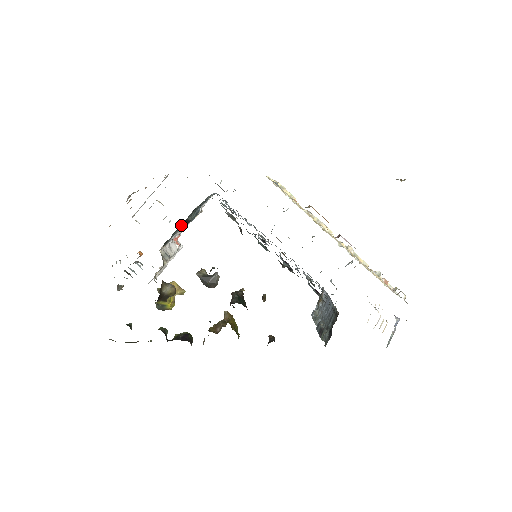
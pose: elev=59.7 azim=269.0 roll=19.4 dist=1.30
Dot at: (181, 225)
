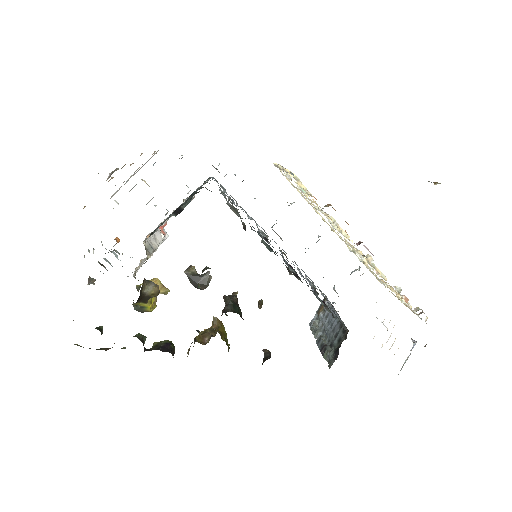
Dot at: (172, 214)
